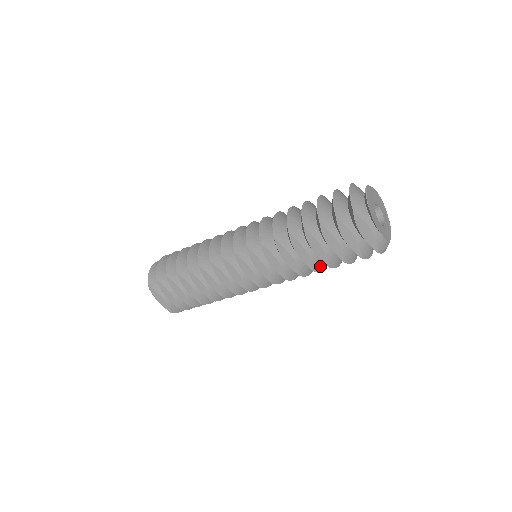
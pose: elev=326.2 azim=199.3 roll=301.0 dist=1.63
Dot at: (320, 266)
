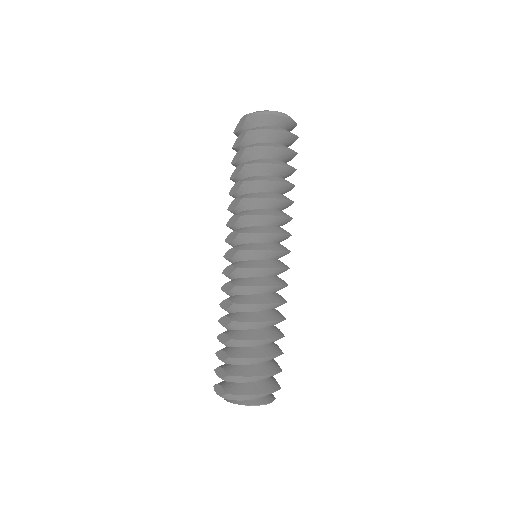
Dot at: (253, 179)
